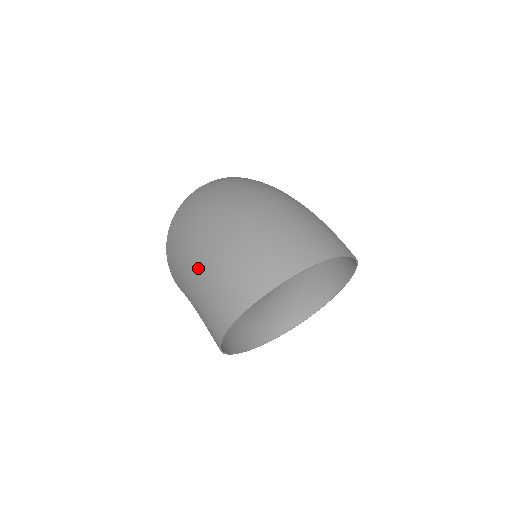
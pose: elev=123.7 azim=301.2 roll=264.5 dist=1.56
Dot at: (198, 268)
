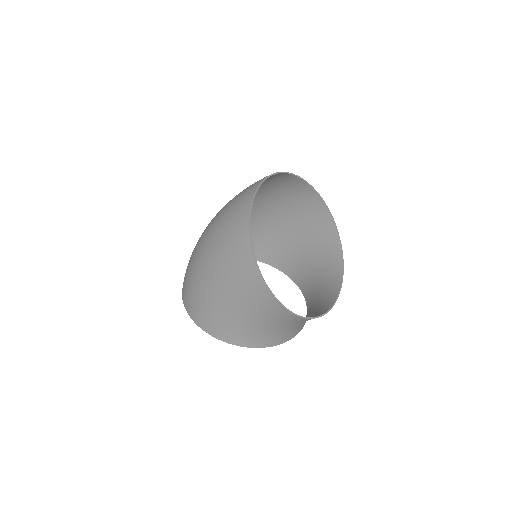
Dot at: (208, 254)
